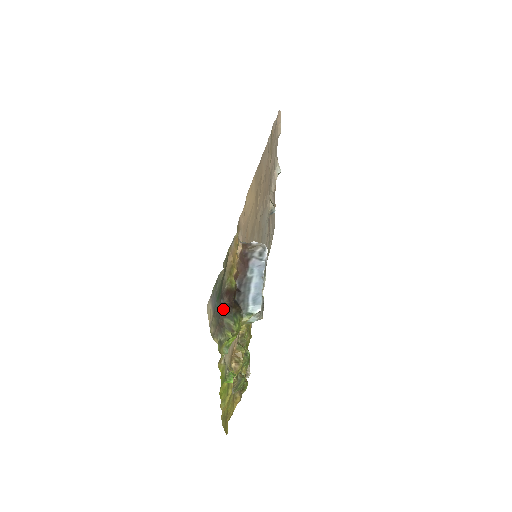
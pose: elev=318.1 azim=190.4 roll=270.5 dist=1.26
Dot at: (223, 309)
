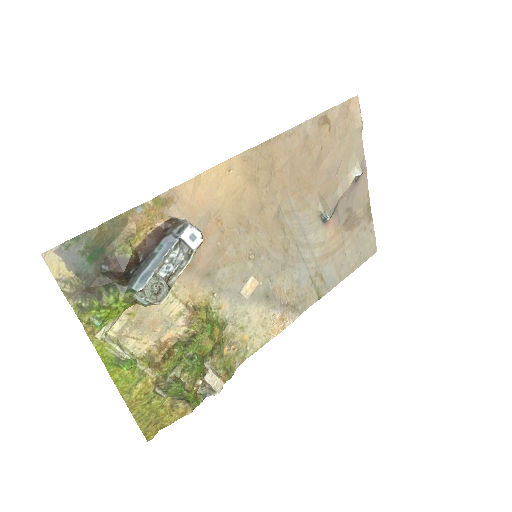
Dot at: (102, 275)
